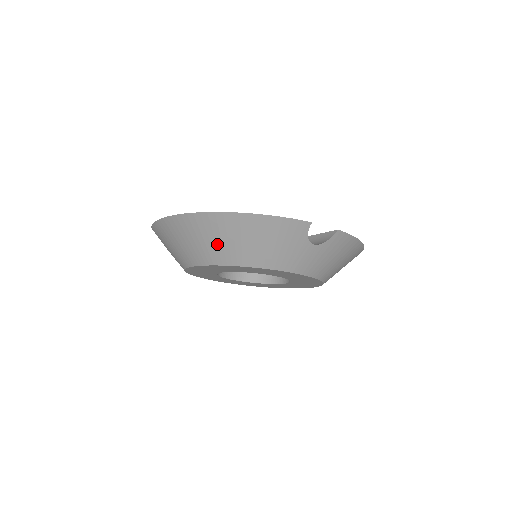
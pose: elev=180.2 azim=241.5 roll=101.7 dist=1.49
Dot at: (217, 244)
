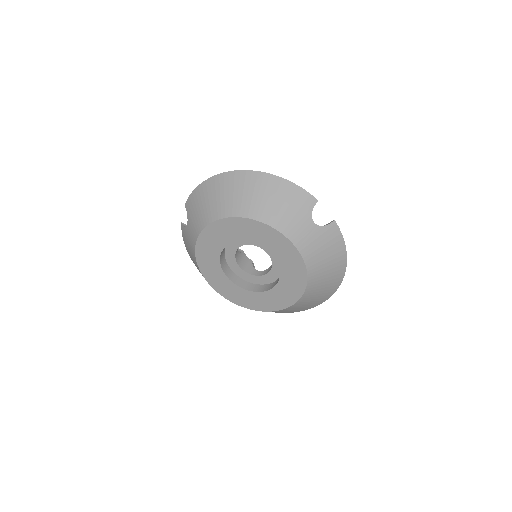
Dot at: (243, 197)
